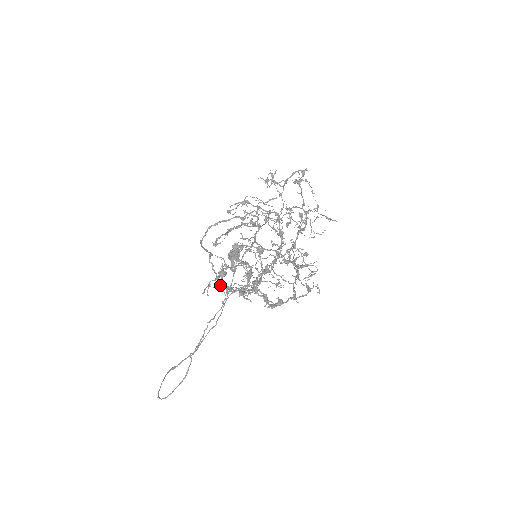
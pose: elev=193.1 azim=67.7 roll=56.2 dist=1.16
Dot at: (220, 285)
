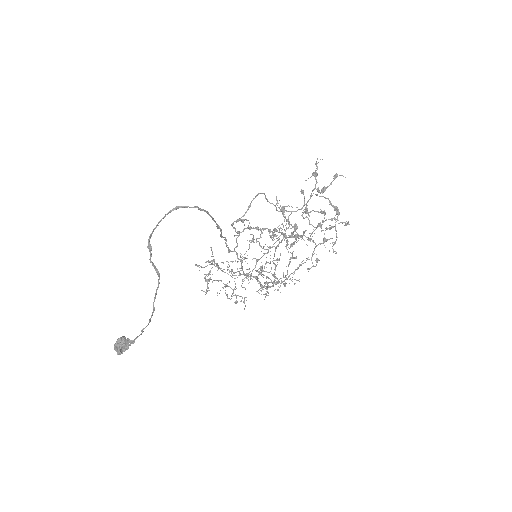
Dot at: occluded
